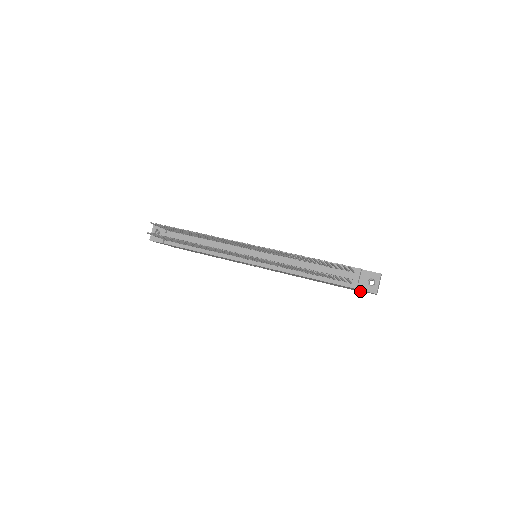
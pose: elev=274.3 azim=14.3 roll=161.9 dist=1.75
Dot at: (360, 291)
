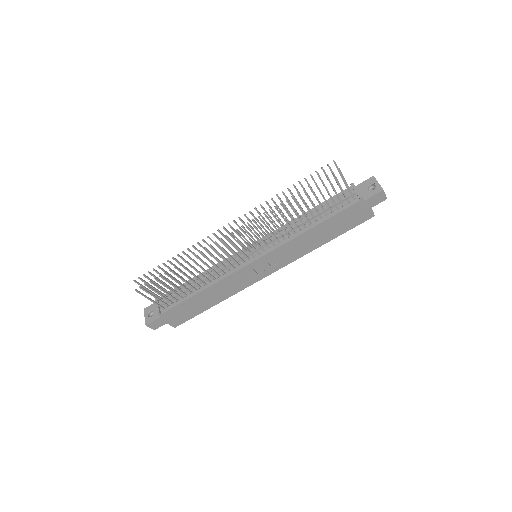
Dot at: (372, 214)
